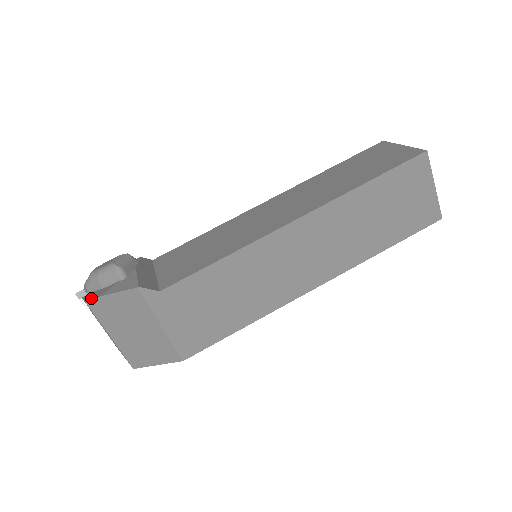
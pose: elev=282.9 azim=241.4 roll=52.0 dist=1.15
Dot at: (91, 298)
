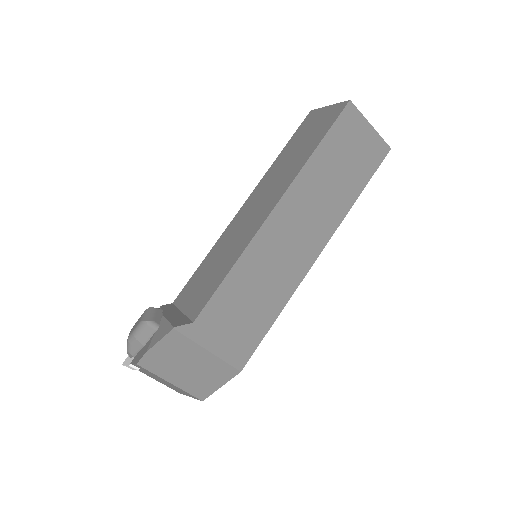
Dot at: (139, 358)
